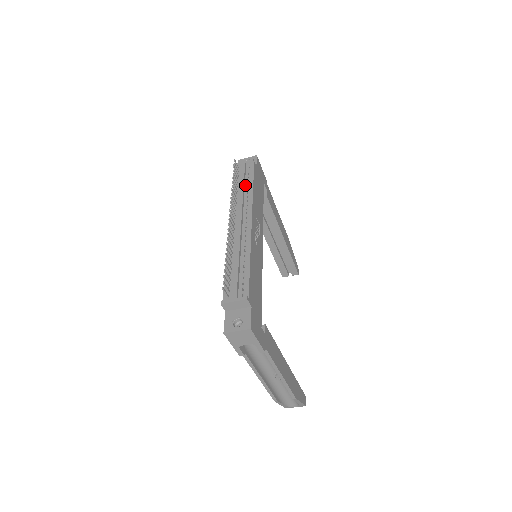
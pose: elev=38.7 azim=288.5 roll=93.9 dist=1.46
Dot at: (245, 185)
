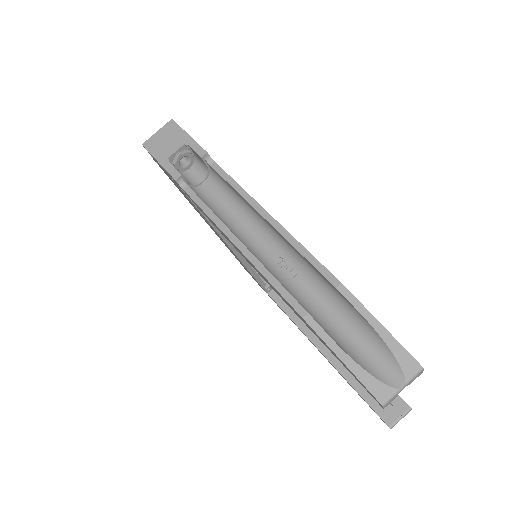
Dot at: occluded
